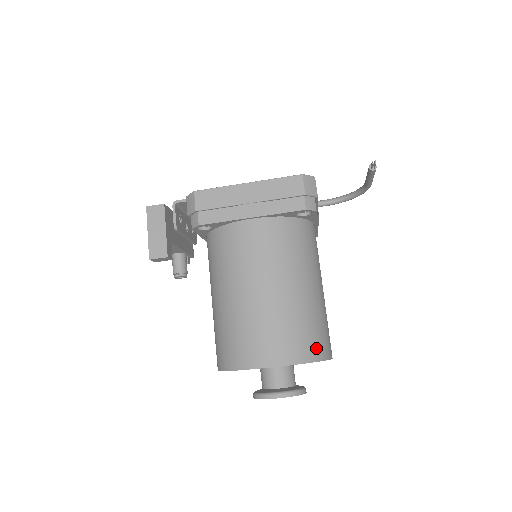
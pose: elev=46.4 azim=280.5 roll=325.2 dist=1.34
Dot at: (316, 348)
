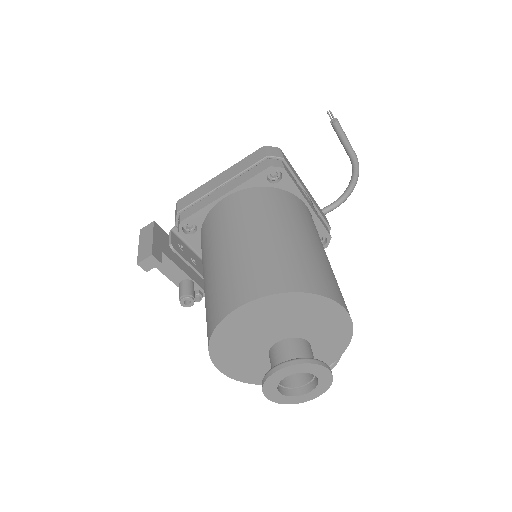
Dot at: (304, 281)
